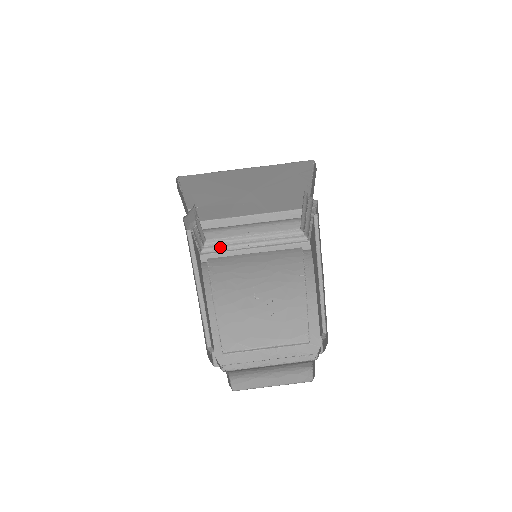
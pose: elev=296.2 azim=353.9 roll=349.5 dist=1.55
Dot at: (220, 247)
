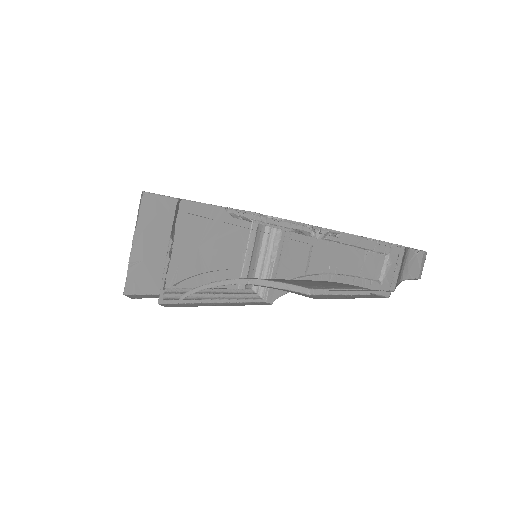
Dot at: occluded
